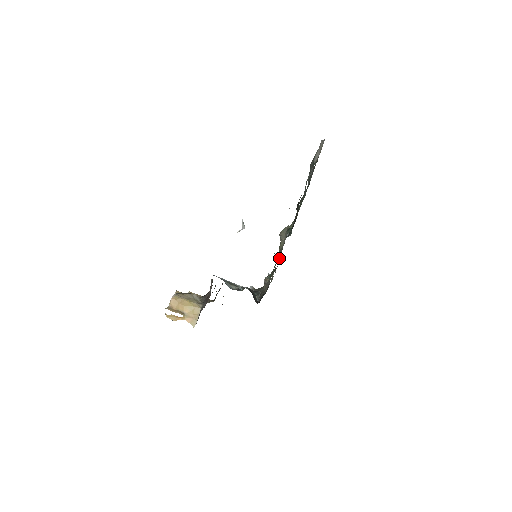
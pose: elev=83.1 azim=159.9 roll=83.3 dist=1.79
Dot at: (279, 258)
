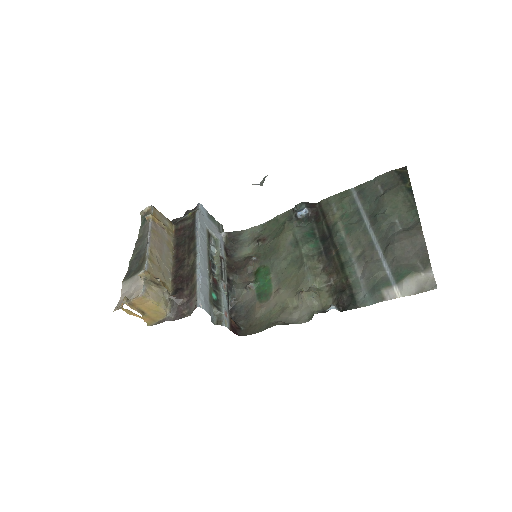
Dot at: (273, 218)
